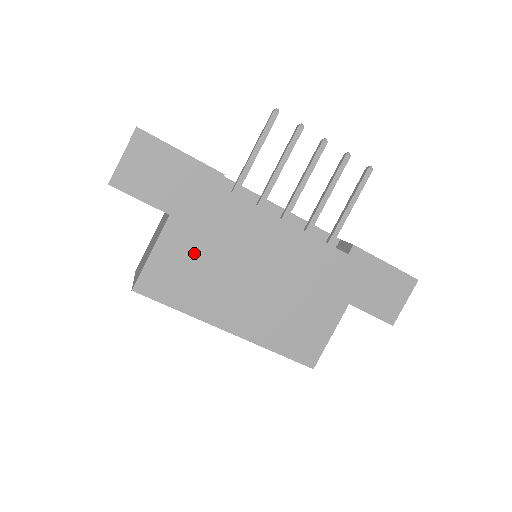
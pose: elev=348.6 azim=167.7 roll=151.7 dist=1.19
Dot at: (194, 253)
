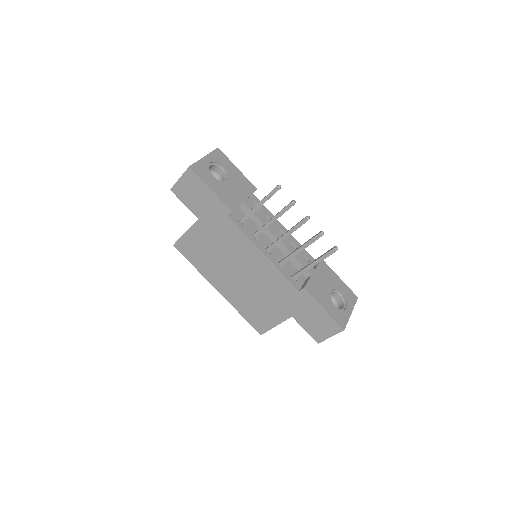
Dot at: (207, 244)
